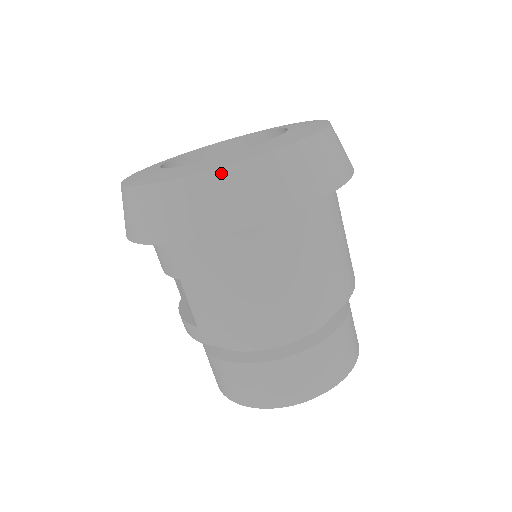
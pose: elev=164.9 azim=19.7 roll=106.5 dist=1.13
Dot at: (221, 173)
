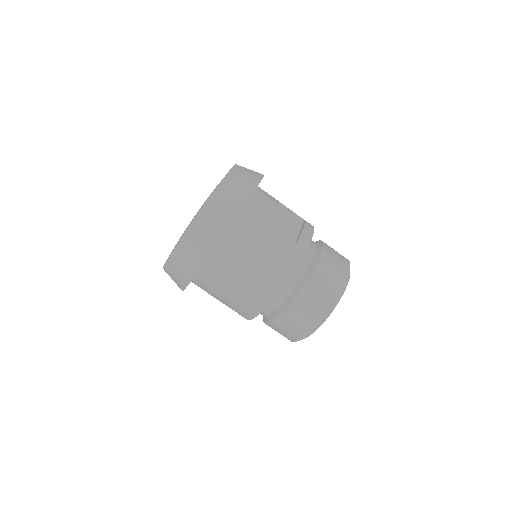
Dot at: (168, 263)
